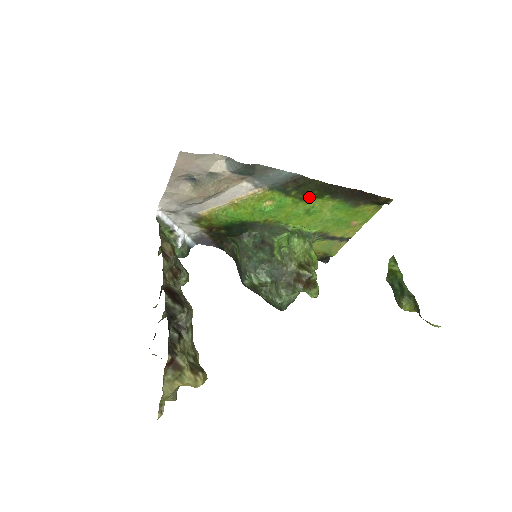
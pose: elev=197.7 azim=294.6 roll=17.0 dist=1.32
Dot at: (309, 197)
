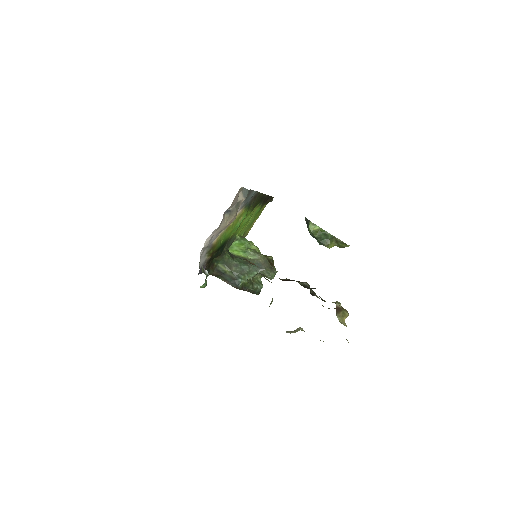
Dot at: (254, 207)
